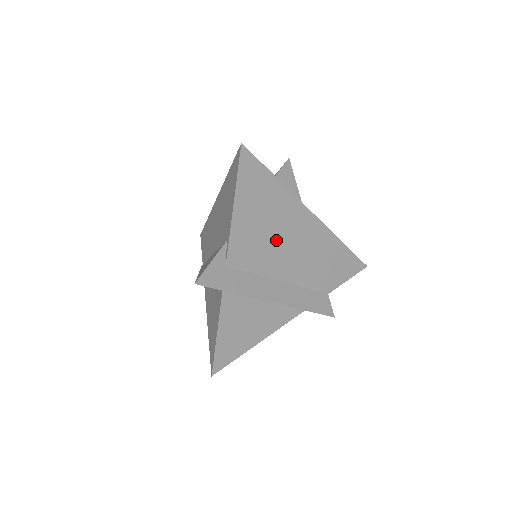
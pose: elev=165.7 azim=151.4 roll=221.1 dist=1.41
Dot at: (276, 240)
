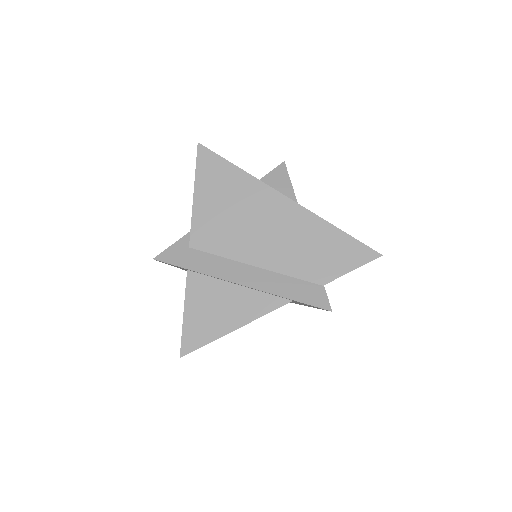
Dot at: (243, 224)
